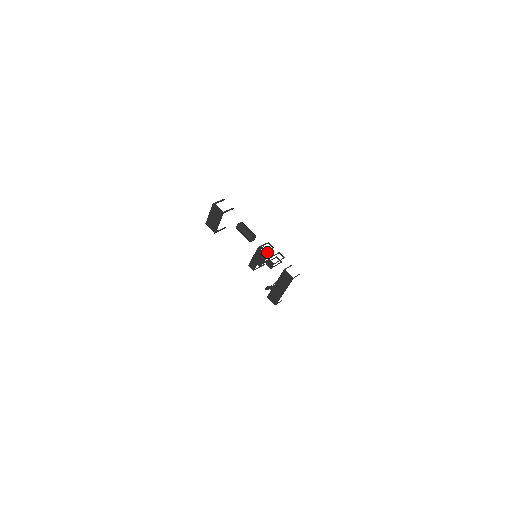
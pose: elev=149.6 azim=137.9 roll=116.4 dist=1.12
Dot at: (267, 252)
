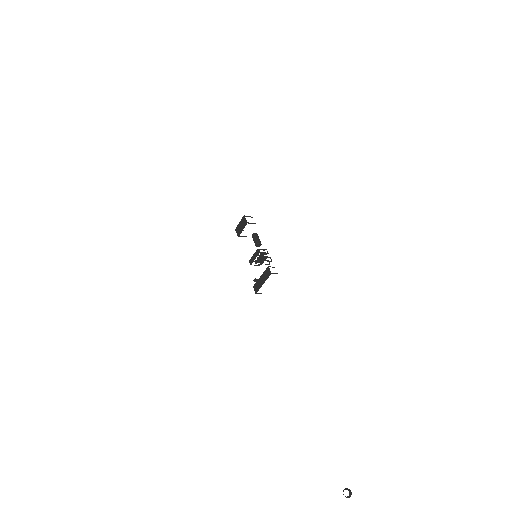
Dot at: (264, 256)
